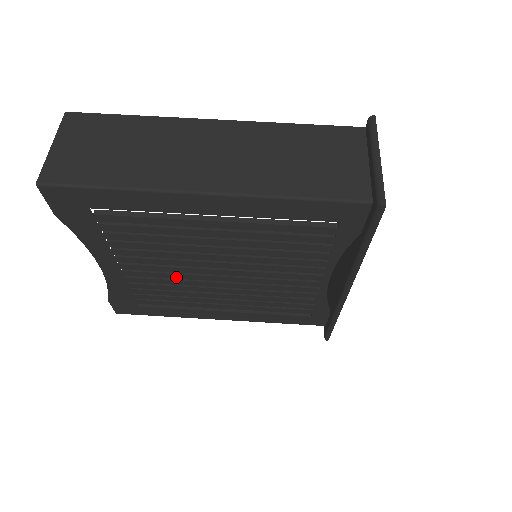
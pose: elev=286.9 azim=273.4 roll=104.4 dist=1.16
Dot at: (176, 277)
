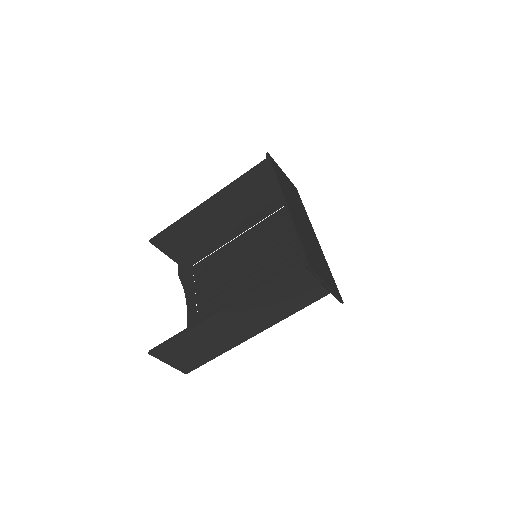
Dot at: occluded
